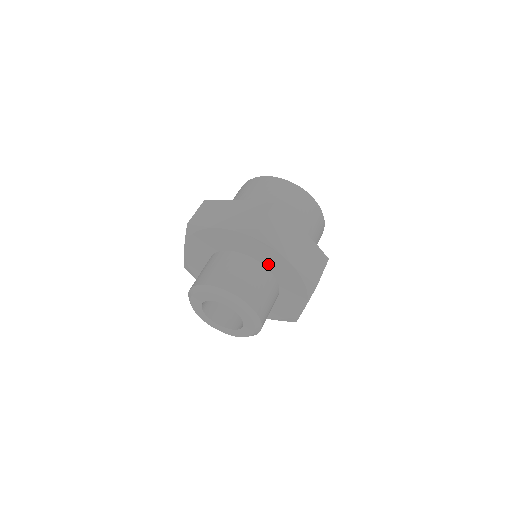
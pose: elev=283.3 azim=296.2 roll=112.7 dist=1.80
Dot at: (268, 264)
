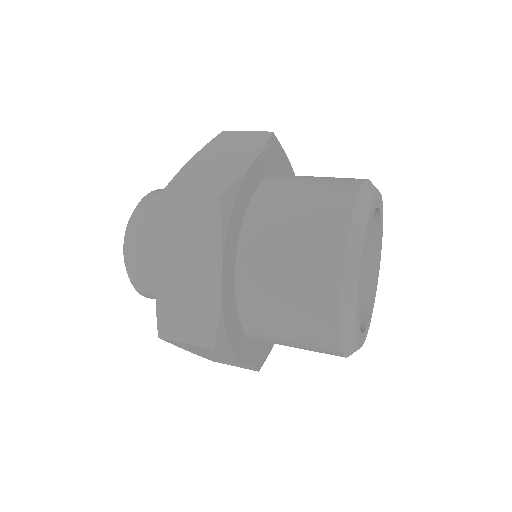
Dot at: occluded
